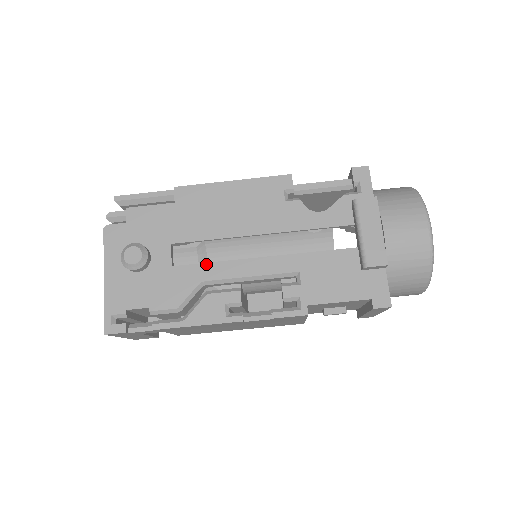
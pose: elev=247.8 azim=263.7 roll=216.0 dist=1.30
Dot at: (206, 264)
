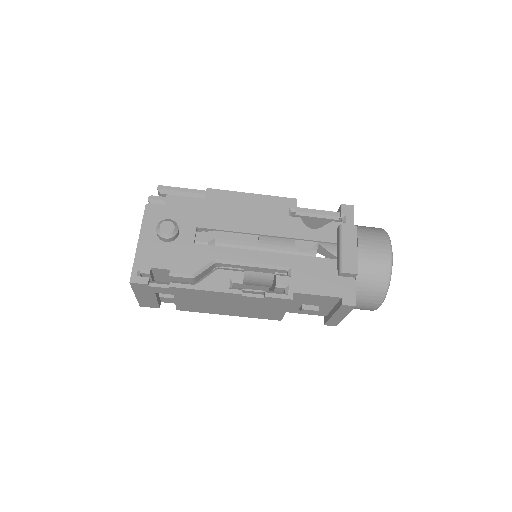
Dot at: (221, 247)
